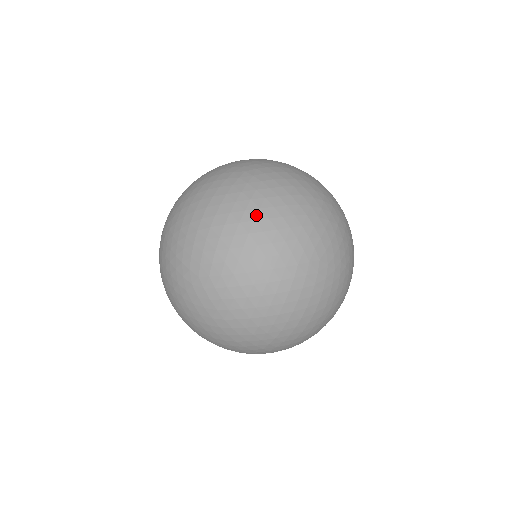
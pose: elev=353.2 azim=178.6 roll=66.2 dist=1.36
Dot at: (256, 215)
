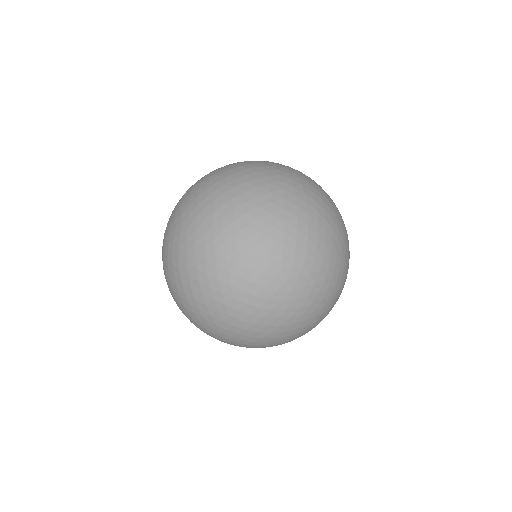
Dot at: (215, 170)
